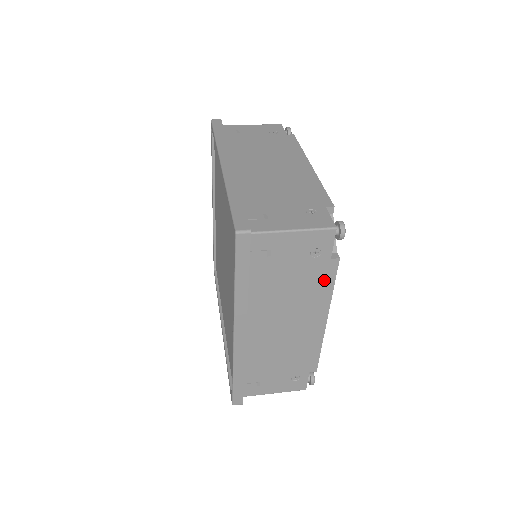
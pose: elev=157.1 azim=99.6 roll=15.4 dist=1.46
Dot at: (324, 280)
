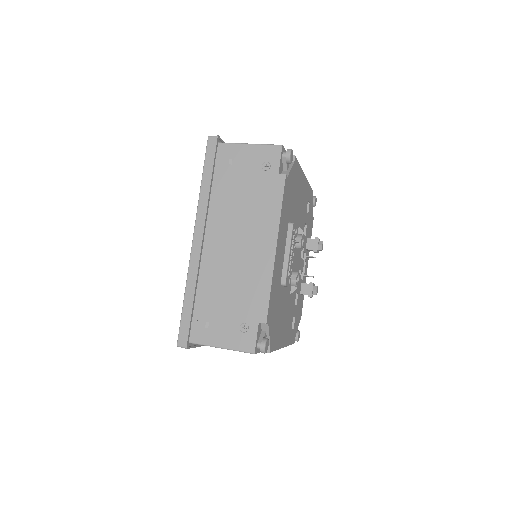
Dot at: occluded
